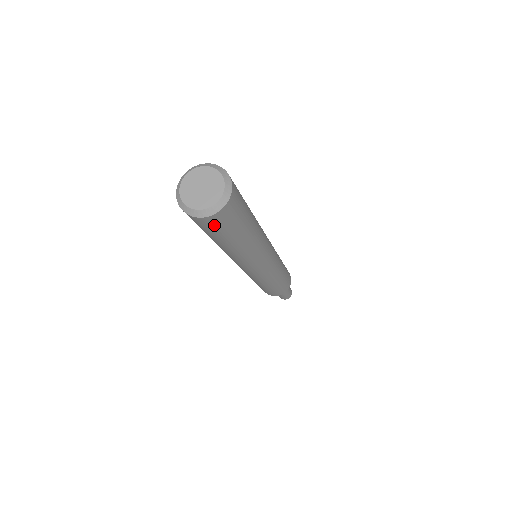
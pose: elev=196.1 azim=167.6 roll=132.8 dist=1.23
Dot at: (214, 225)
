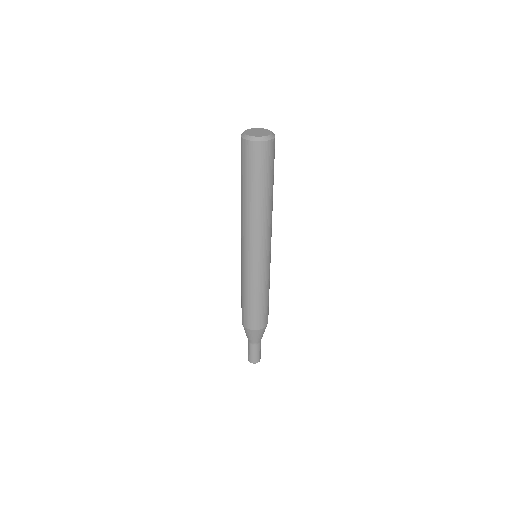
Dot at: (269, 154)
